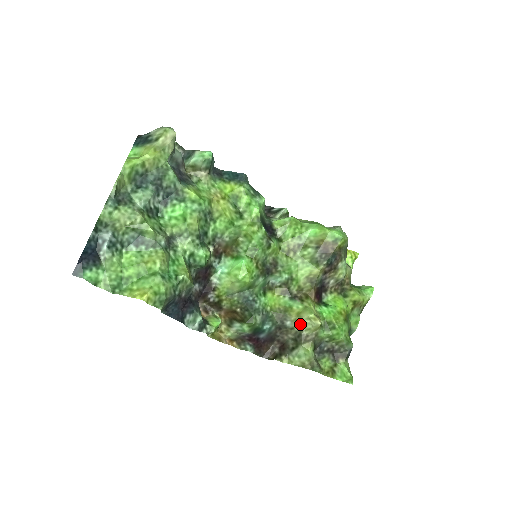
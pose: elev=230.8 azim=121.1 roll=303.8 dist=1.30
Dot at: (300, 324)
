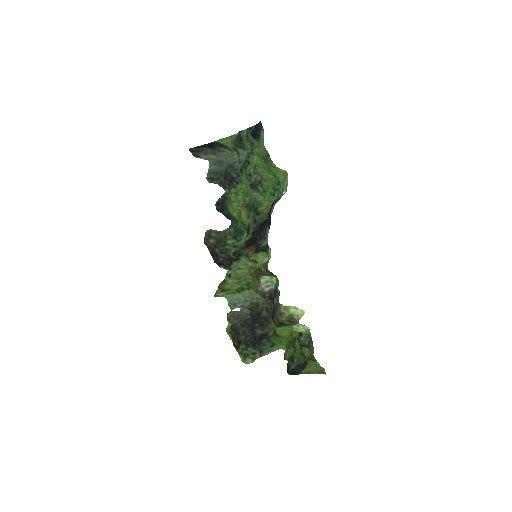
Dot at: (289, 312)
